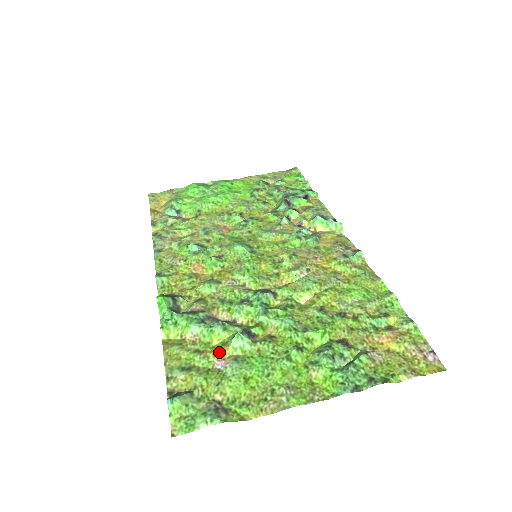
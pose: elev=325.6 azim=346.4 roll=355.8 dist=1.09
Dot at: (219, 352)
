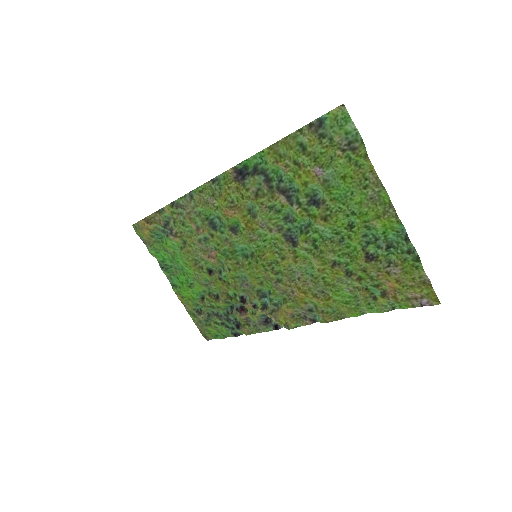
Dot at: (310, 175)
